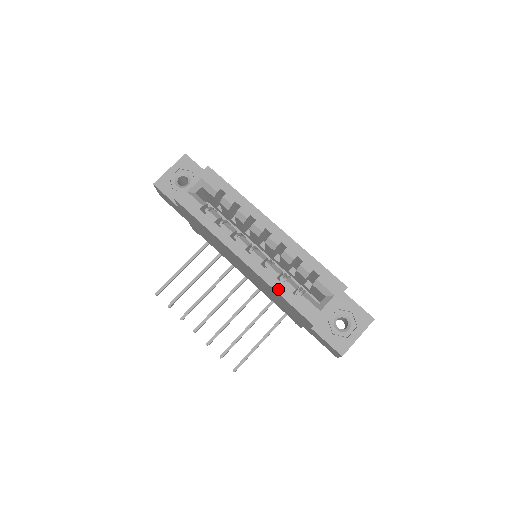
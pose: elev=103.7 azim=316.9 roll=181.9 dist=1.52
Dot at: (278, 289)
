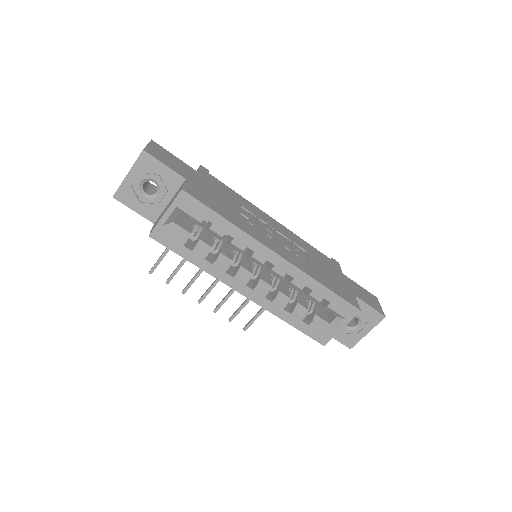
Dot at: (286, 319)
